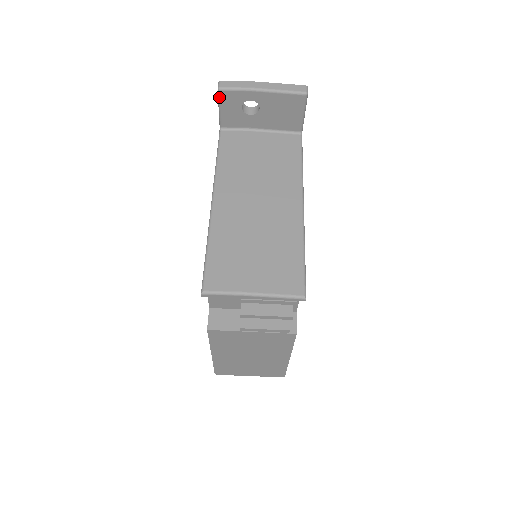
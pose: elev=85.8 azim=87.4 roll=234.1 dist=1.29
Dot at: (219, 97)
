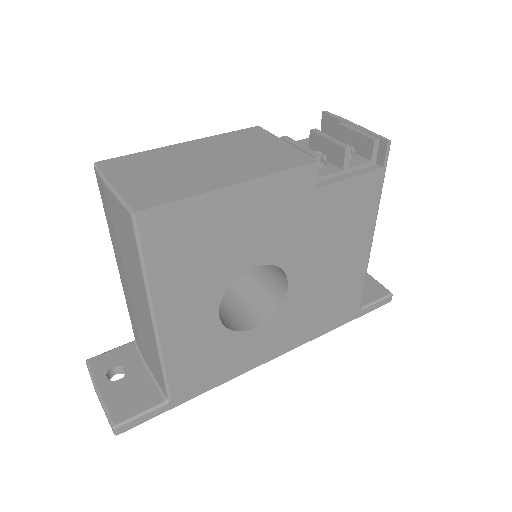
Dot at: occluded
